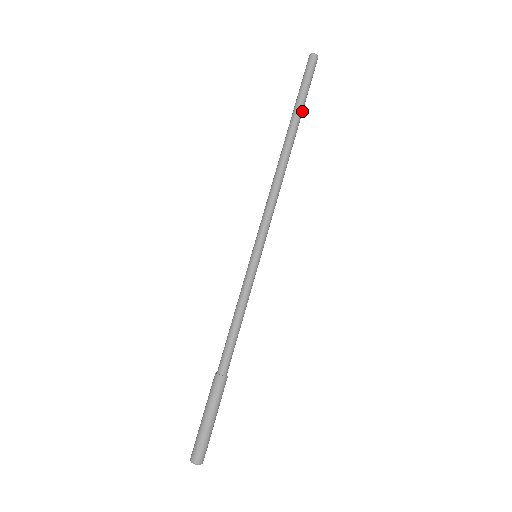
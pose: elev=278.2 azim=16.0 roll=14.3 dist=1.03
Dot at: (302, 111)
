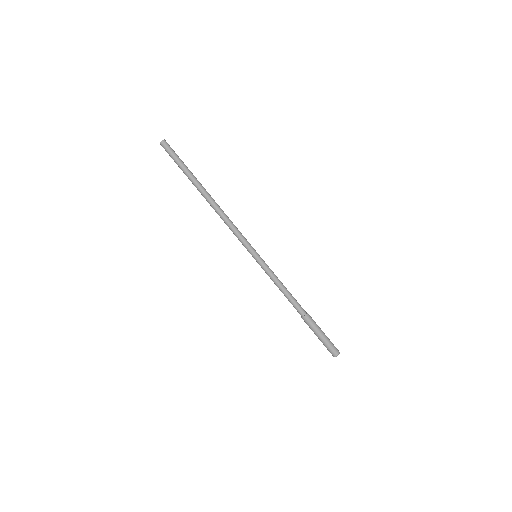
Dot at: (191, 174)
